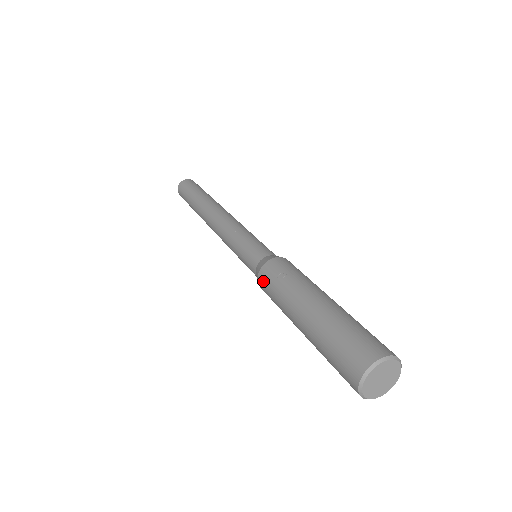
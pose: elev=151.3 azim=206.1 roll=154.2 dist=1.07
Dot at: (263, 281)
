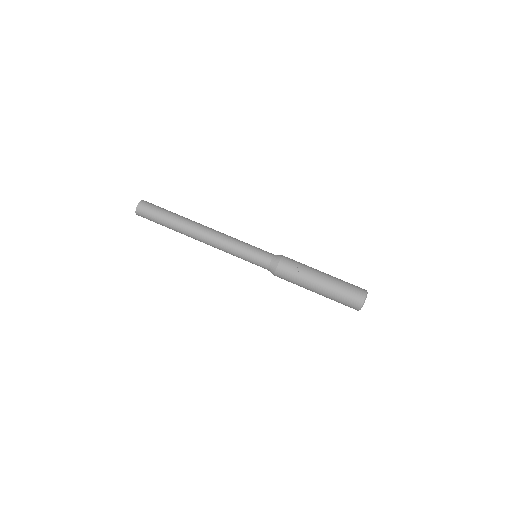
Dot at: (282, 274)
